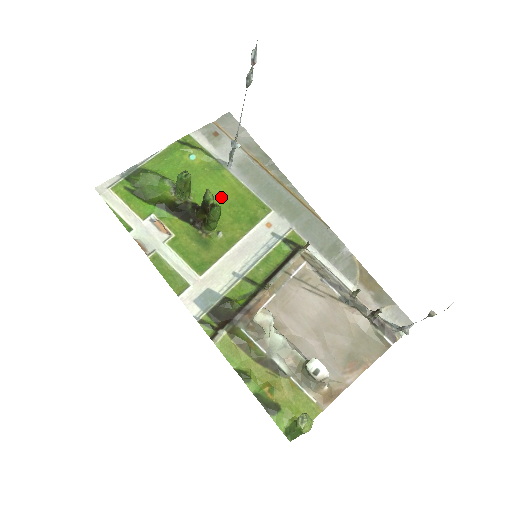
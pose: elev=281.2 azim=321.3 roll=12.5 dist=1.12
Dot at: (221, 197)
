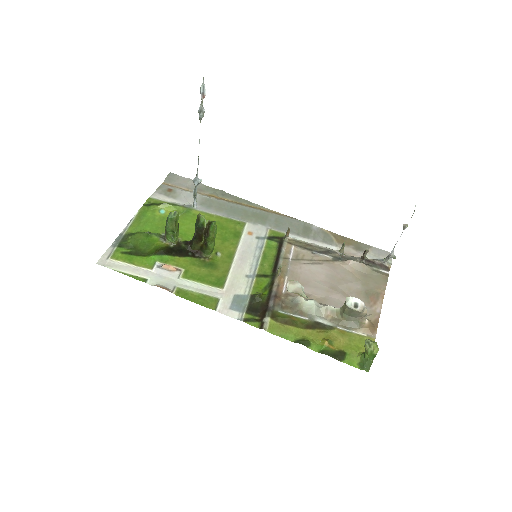
Dot at: occluded
